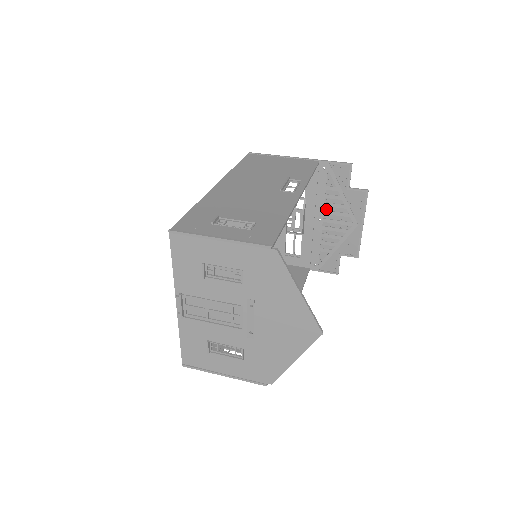
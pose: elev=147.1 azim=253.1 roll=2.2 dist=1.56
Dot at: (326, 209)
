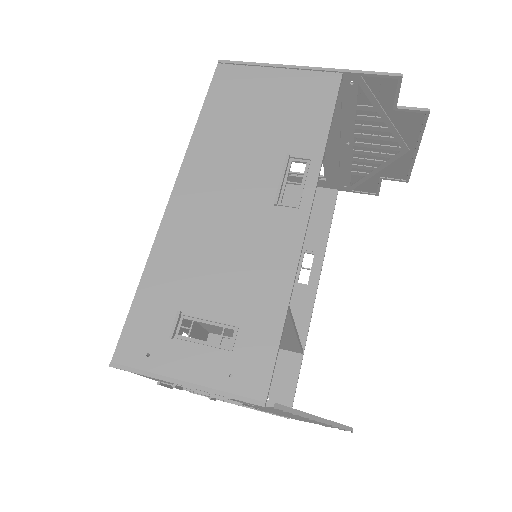
Dot at: (358, 131)
